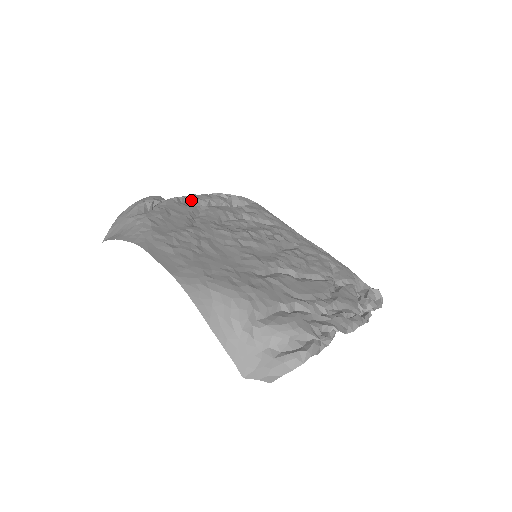
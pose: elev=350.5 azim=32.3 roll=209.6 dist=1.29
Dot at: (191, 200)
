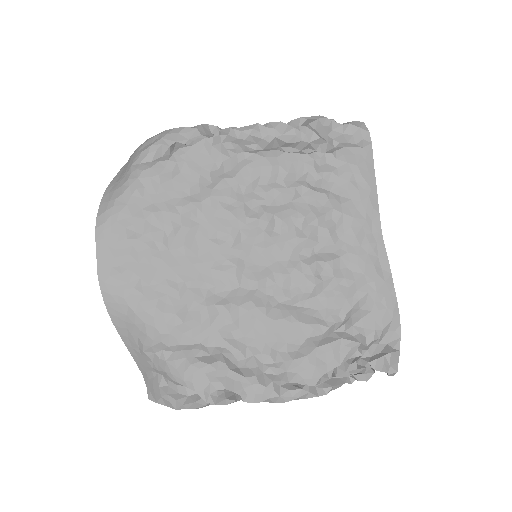
Dot at: (241, 138)
